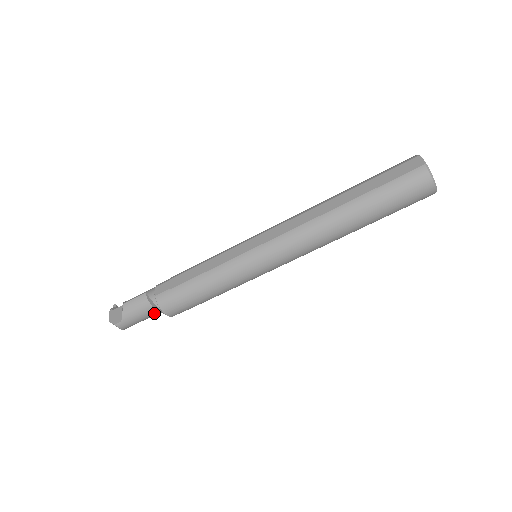
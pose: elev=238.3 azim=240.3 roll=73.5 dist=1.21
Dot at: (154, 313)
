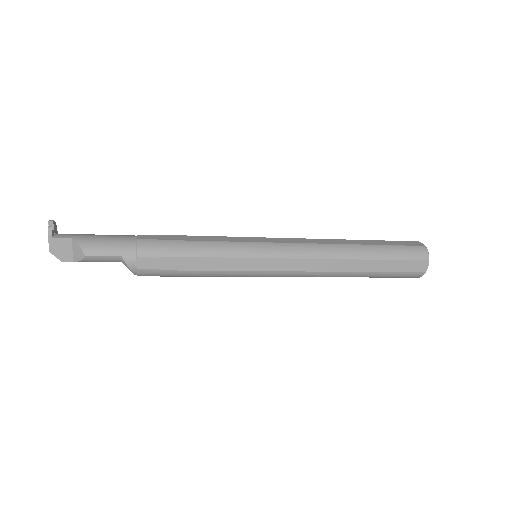
Dot at: occluded
